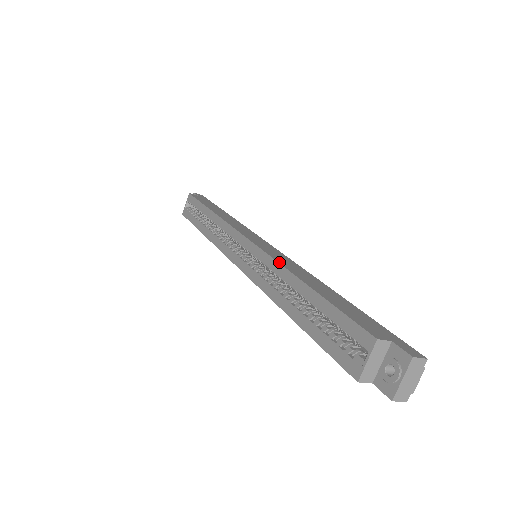
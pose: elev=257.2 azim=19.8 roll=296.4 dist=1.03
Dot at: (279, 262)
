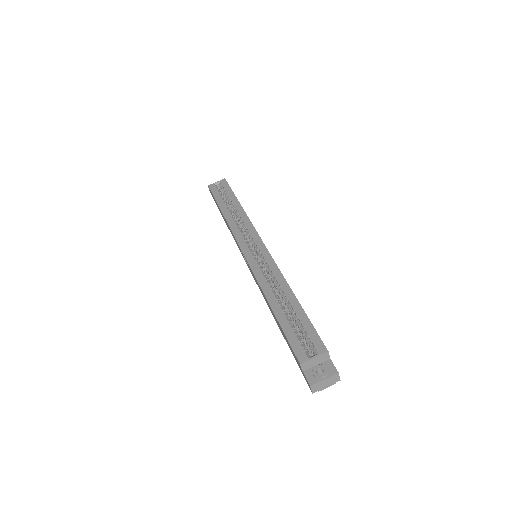
Dot at: occluded
